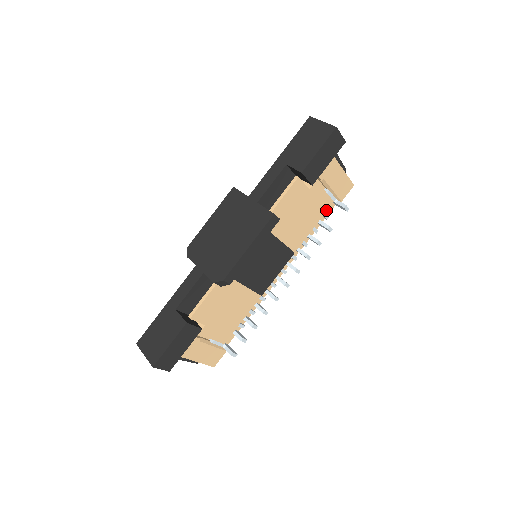
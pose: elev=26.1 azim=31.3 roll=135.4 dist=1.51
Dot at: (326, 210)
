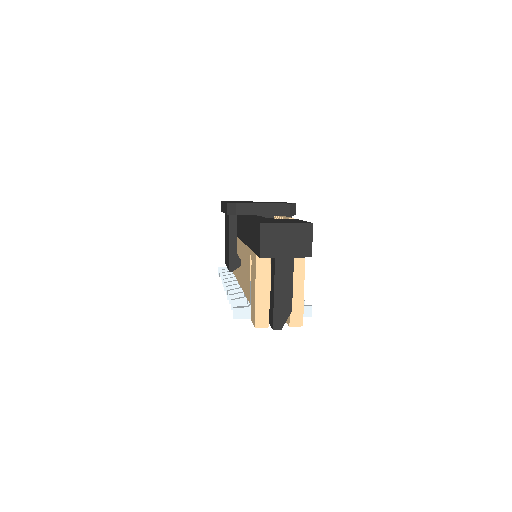
Dot at: occluded
